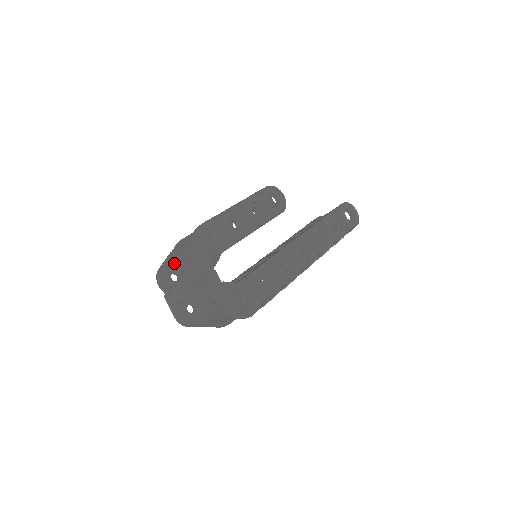
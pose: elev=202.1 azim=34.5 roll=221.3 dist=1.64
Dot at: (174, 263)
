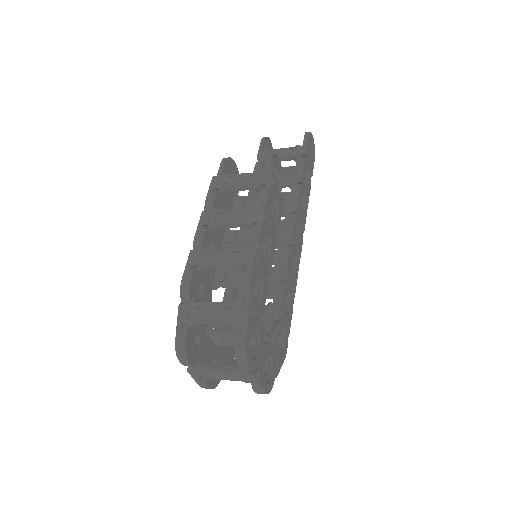
Dot at: occluded
